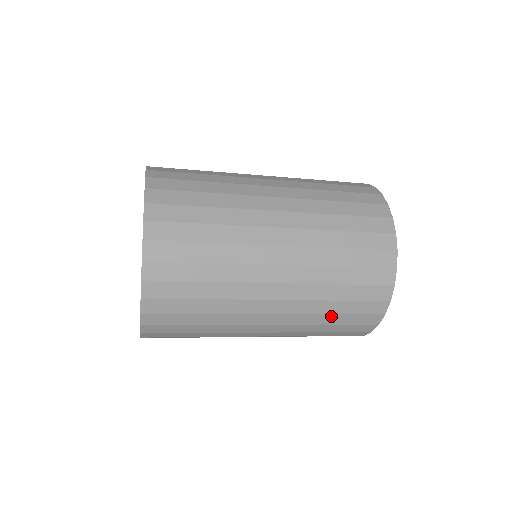
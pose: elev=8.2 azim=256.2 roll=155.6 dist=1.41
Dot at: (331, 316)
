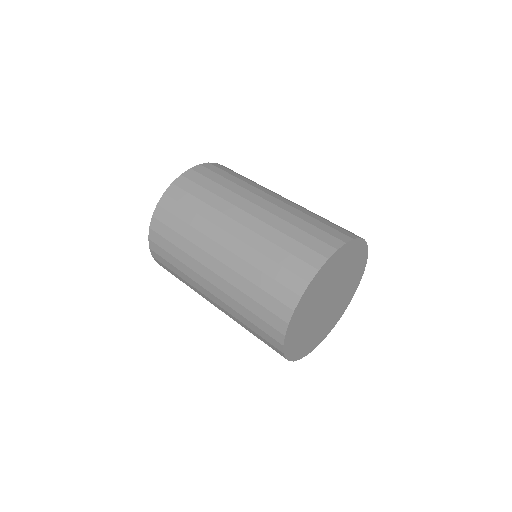
Dot at: occluded
